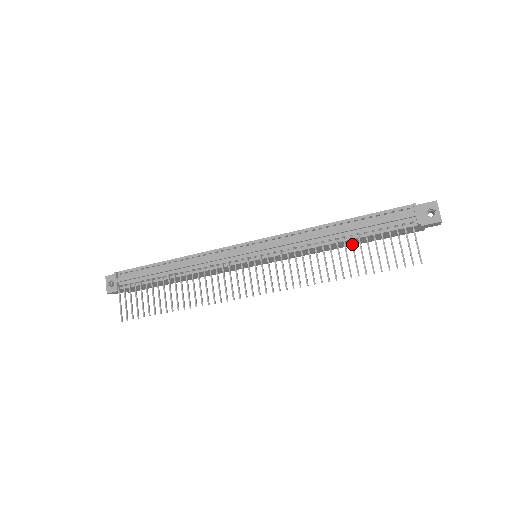
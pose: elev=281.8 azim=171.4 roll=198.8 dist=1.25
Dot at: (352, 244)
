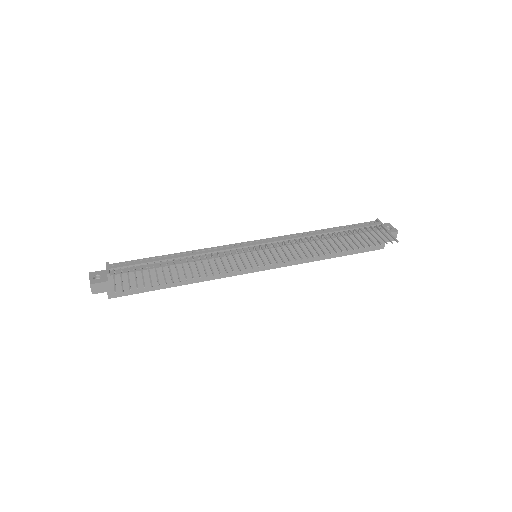
Dot at: (342, 235)
